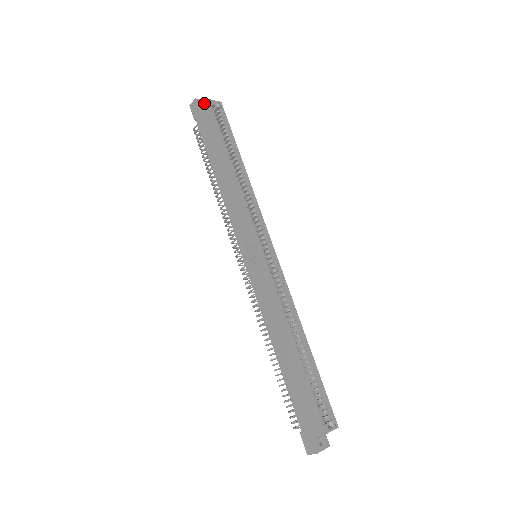
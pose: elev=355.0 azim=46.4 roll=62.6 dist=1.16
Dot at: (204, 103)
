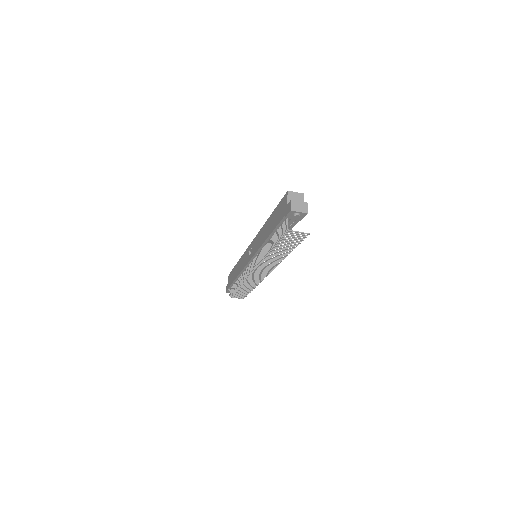
Dot at: (228, 278)
